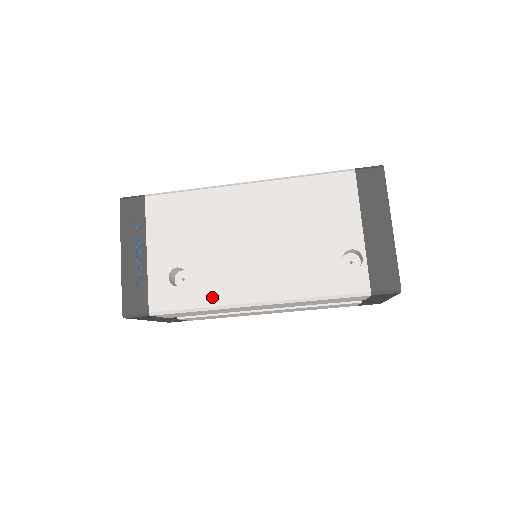
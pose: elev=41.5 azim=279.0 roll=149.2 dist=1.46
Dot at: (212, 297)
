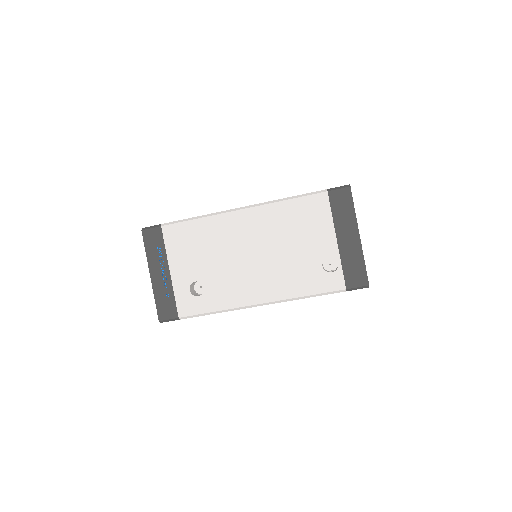
Dot at: (225, 302)
